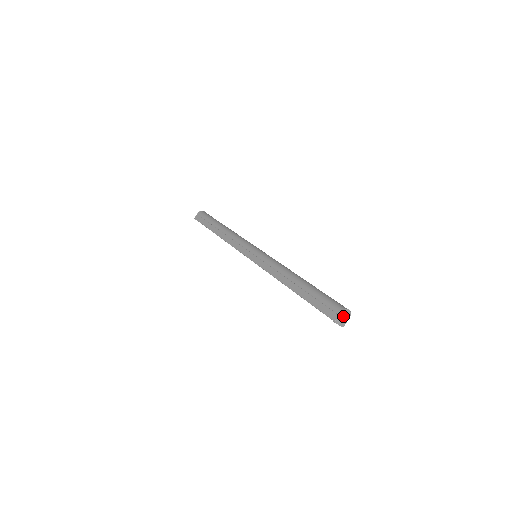
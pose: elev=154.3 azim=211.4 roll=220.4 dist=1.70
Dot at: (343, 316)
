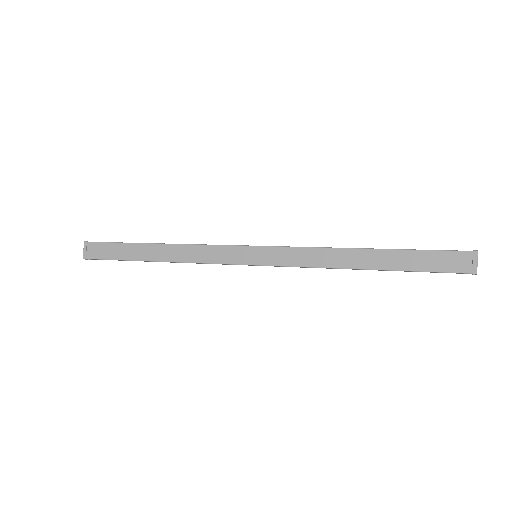
Dot at: occluded
